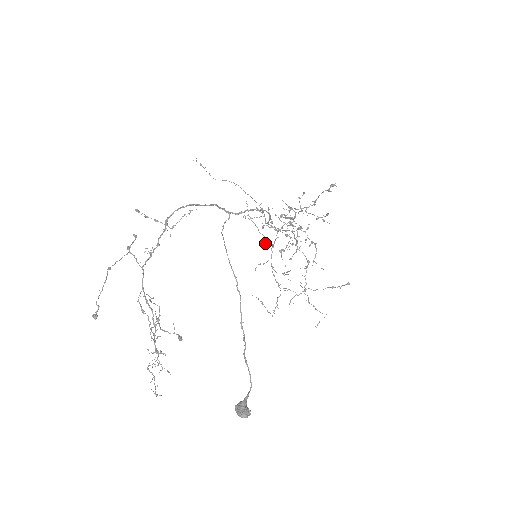
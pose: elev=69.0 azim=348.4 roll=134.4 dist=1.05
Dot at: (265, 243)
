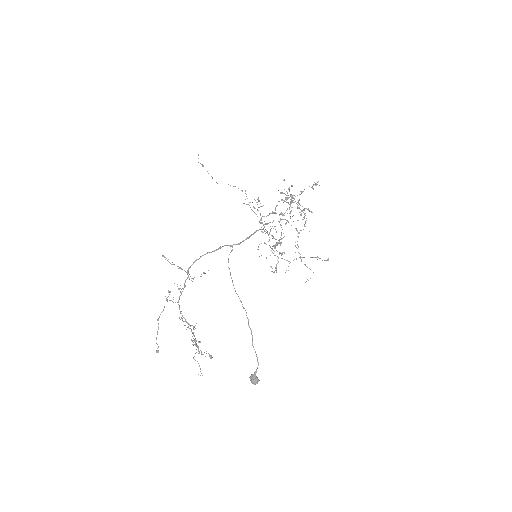
Dot at: occluded
